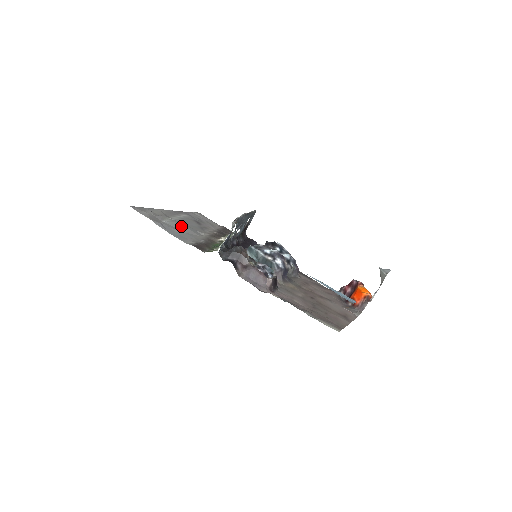
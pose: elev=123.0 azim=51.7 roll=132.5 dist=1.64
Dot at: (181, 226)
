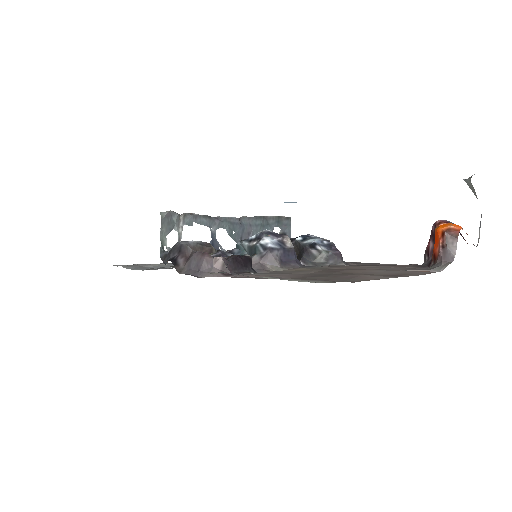
Dot at: (172, 265)
